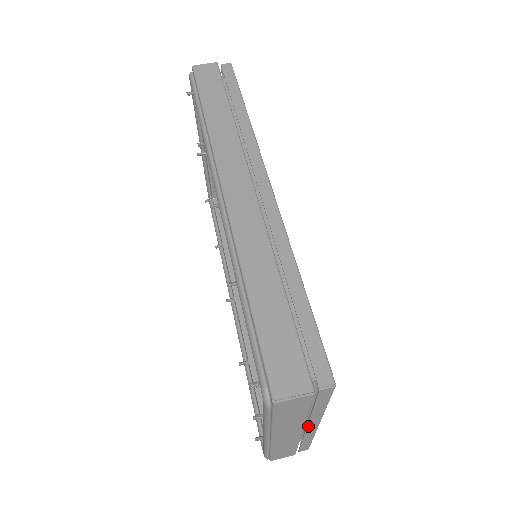
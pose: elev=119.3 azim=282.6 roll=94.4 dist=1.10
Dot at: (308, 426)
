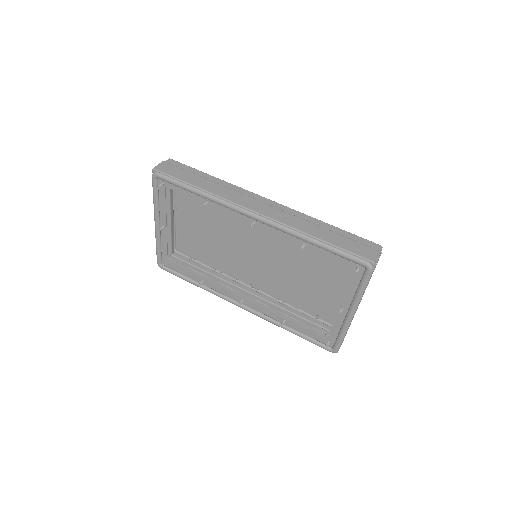
Dot at: occluded
